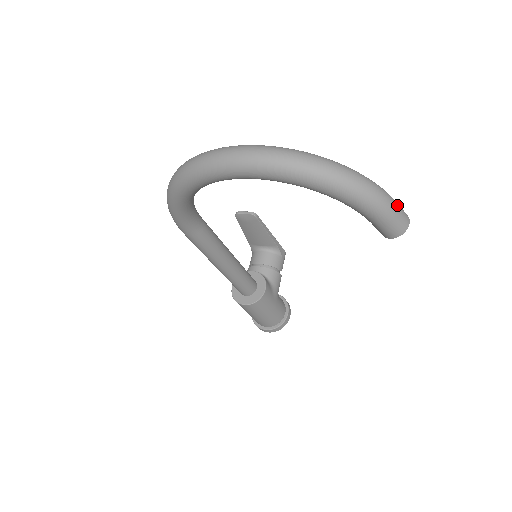
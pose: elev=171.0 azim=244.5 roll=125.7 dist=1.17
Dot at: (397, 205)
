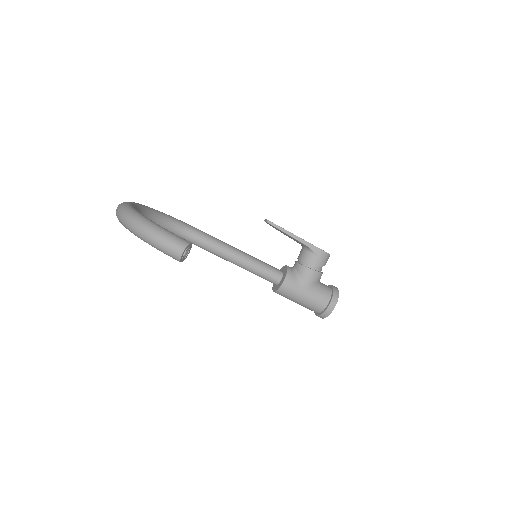
Dot at: (167, 241)
